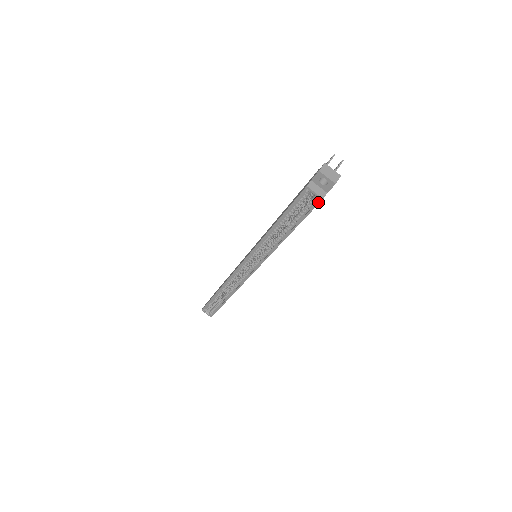
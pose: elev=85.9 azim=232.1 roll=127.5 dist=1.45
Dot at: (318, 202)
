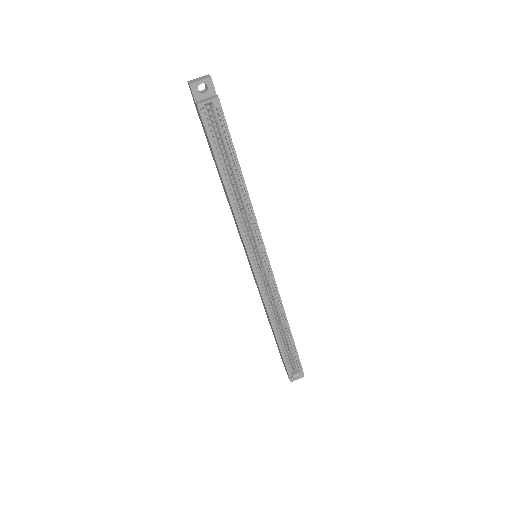
Dot at: (219, 106)
